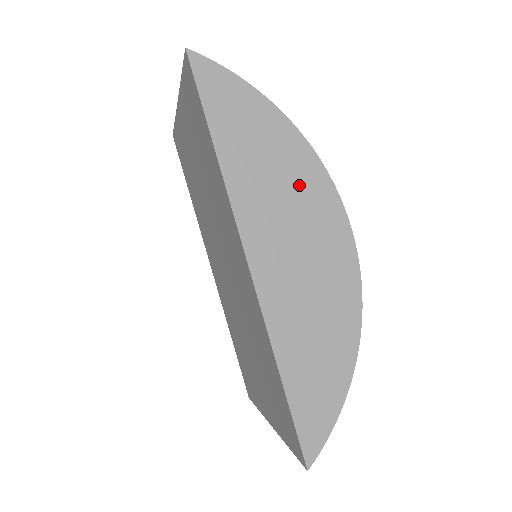
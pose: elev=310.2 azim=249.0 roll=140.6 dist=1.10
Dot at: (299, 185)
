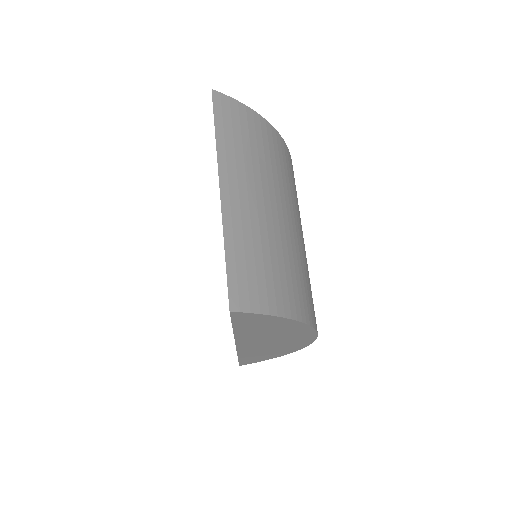
Dot at: (290, 334)
